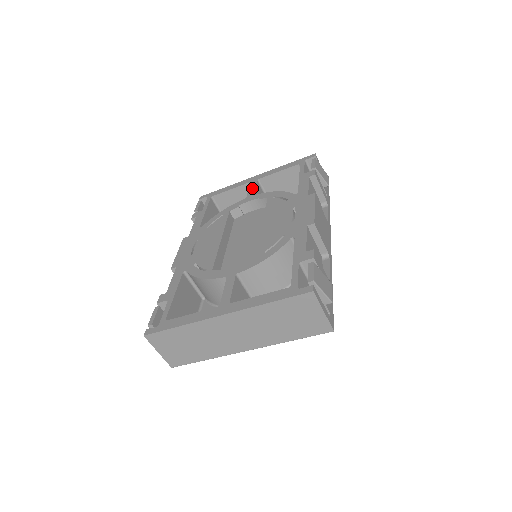
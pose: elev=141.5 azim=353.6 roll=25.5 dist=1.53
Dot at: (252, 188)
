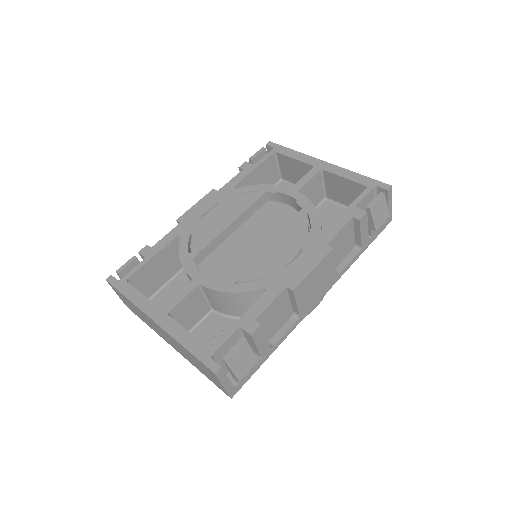
Dot at: (307, 178)
